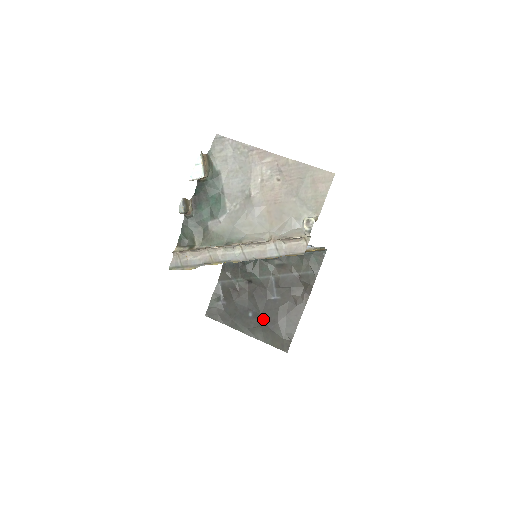
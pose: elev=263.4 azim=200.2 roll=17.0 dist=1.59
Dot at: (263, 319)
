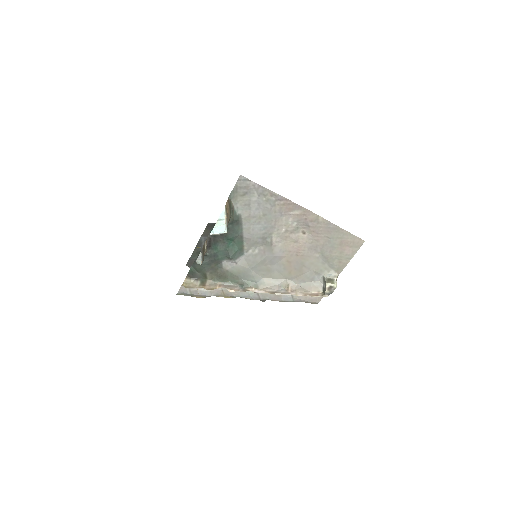
Dot at: occluded
